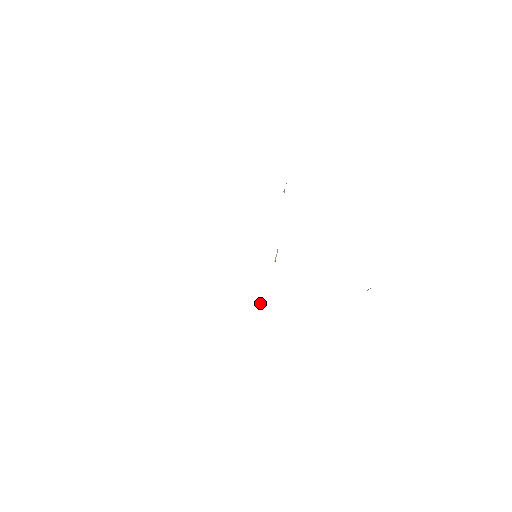
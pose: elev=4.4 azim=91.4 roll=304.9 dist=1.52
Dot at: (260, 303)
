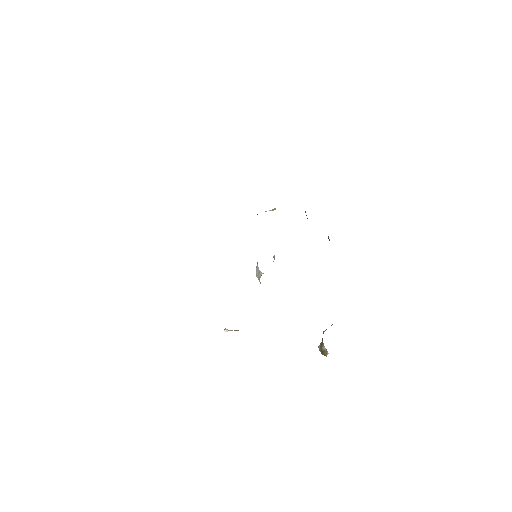
Dot at: occluded
